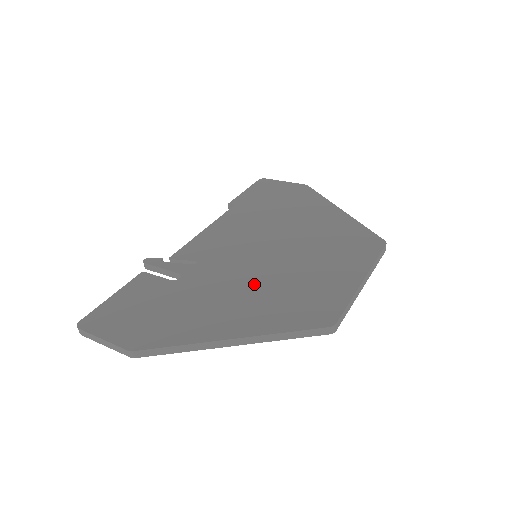
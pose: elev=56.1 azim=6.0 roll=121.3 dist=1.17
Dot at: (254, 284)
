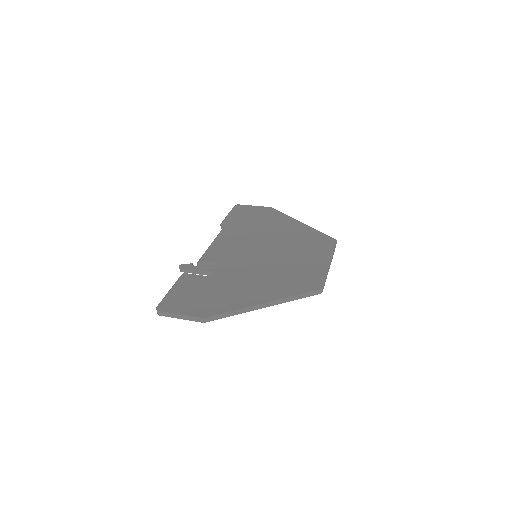
Dot at: (264, 272)
